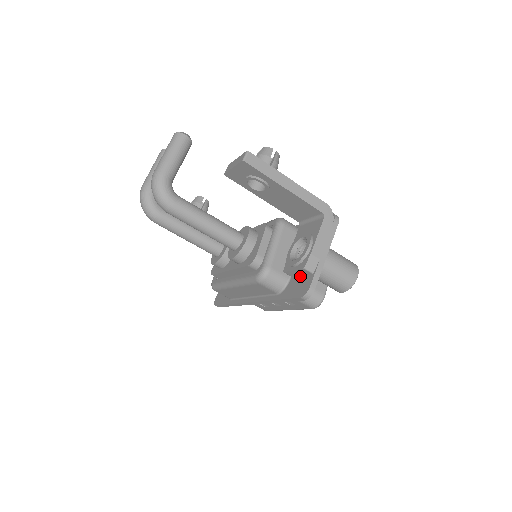
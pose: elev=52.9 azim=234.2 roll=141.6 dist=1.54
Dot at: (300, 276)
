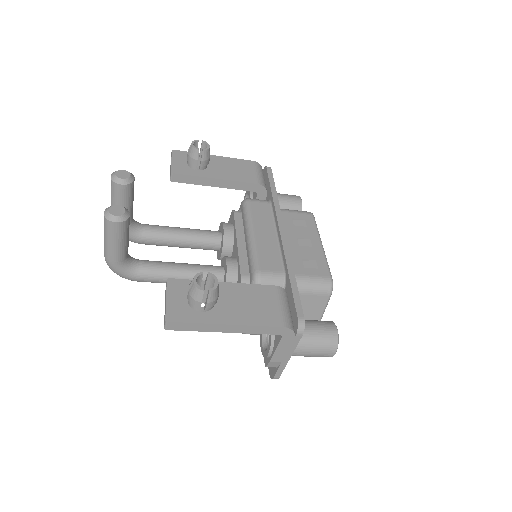
Dot at: occluded
